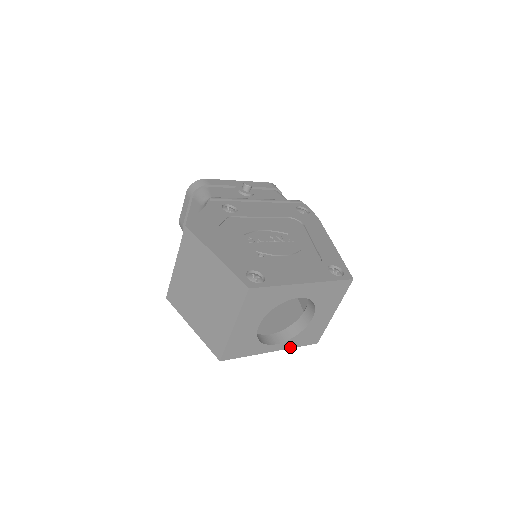
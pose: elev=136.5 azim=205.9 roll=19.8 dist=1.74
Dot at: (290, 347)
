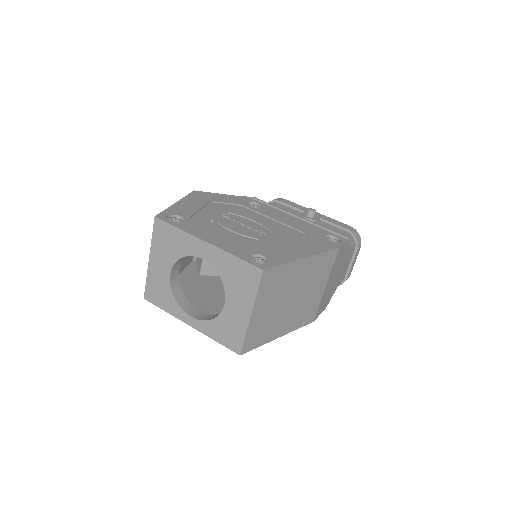
Dot at: (208, 335)
